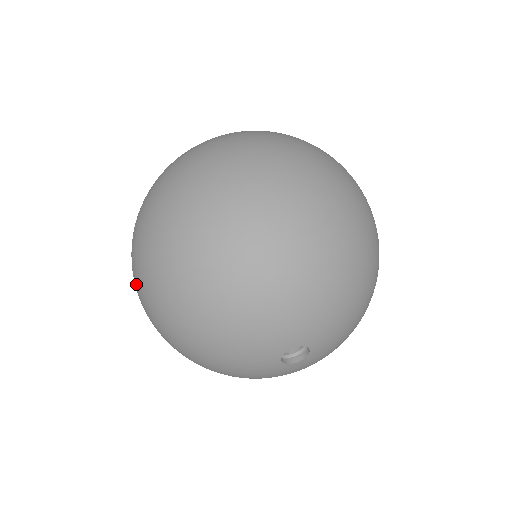
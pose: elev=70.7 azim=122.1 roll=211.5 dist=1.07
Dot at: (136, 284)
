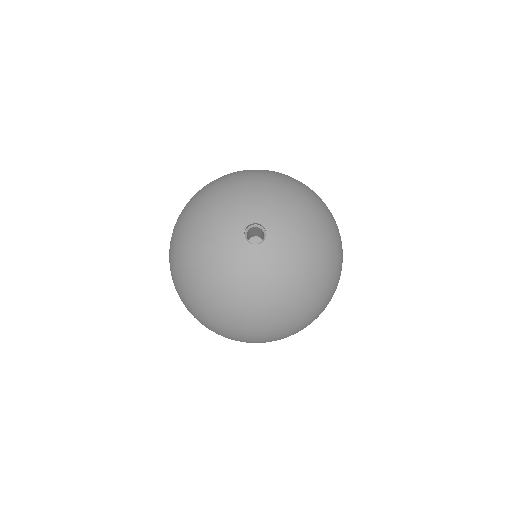
Dot at: occluded
